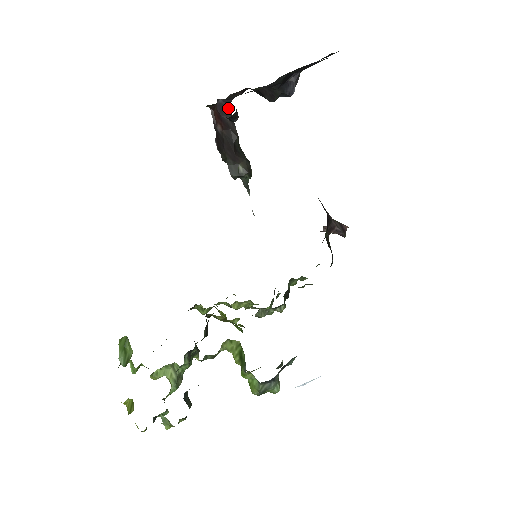
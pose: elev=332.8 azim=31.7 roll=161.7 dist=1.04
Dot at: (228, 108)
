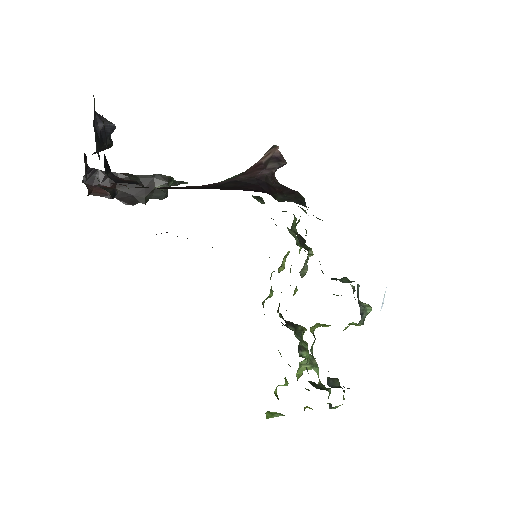
Dot at: (94, 172)
